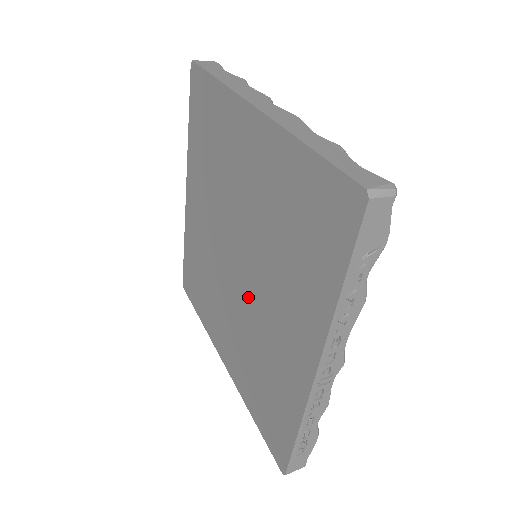
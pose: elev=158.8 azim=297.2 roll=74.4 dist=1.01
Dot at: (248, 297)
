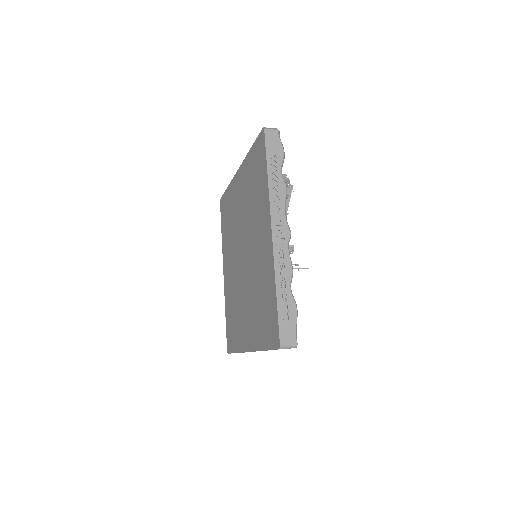
Dot at: (249, 264)
